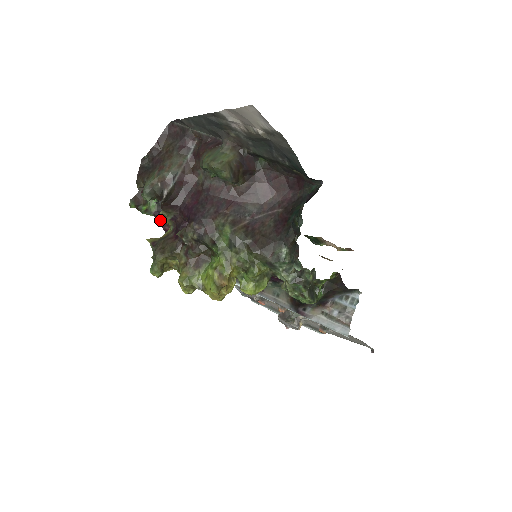
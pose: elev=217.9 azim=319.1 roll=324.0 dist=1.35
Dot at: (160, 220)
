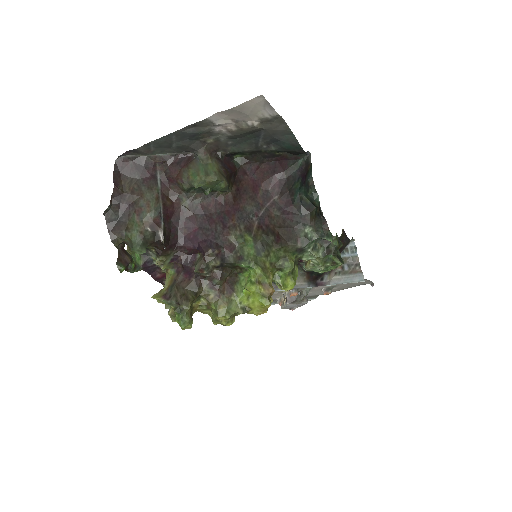
Dot at: (149, 271)
